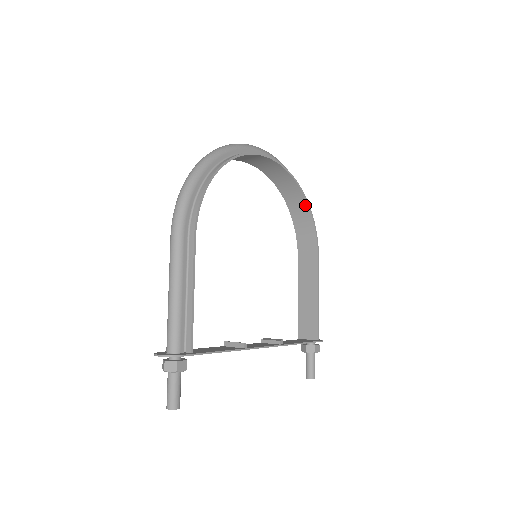
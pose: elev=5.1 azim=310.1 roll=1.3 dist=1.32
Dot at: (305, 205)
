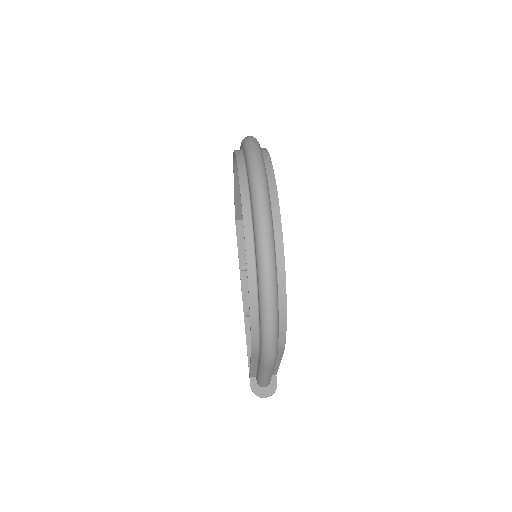
Dot at: occluded
